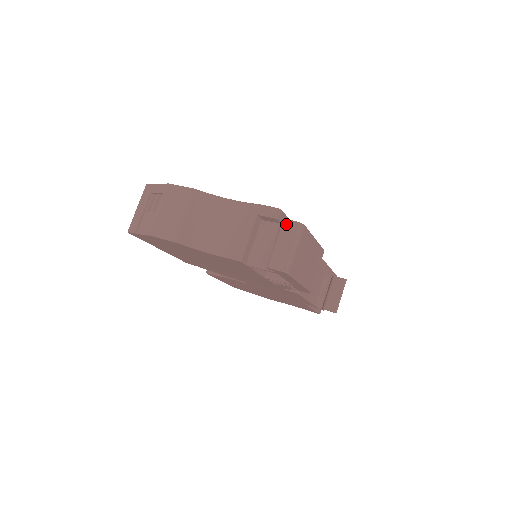
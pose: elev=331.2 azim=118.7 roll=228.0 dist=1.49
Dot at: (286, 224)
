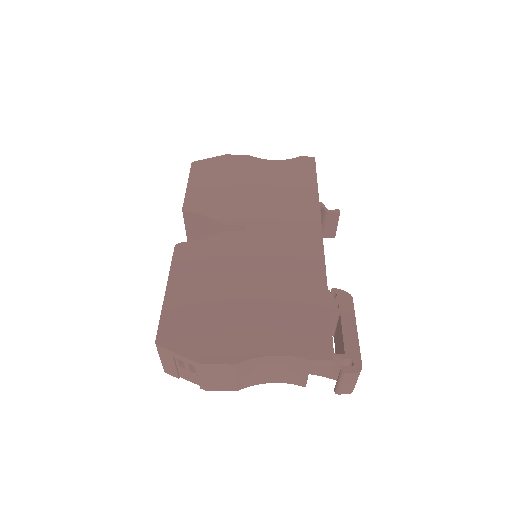
Dot at: (347, 376)
